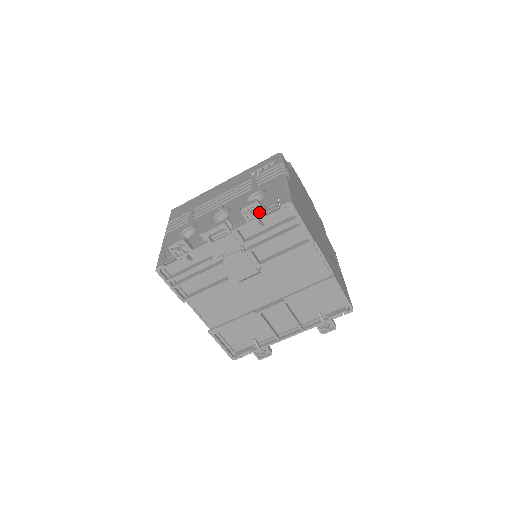
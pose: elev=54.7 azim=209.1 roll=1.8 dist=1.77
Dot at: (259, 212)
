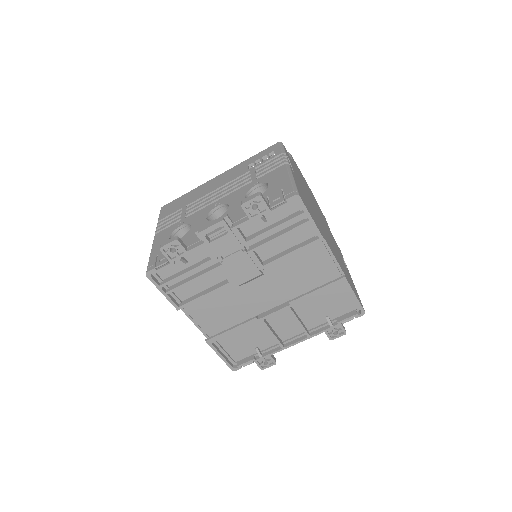
Dot at: (262, 207)
